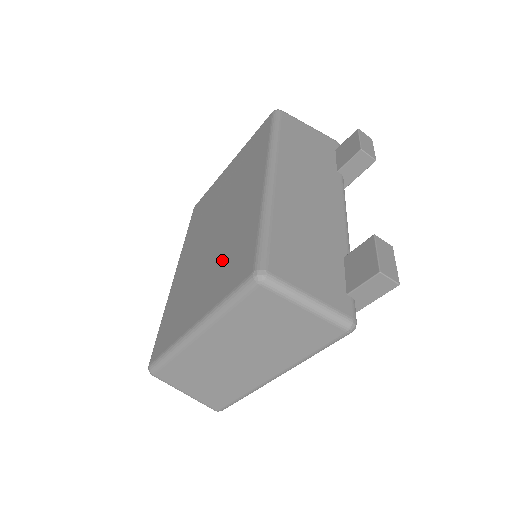
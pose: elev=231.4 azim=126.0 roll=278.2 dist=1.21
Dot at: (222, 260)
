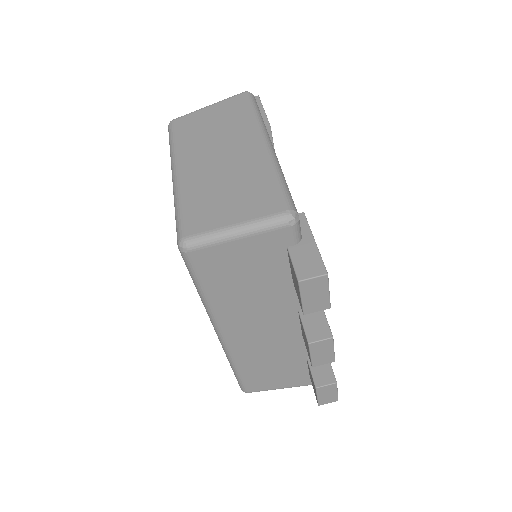
Dot at: occluded
